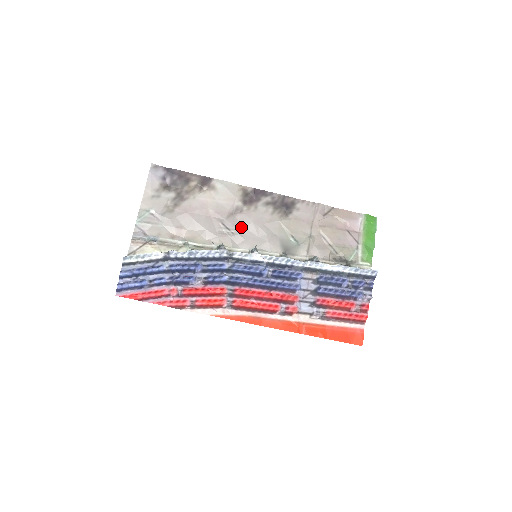
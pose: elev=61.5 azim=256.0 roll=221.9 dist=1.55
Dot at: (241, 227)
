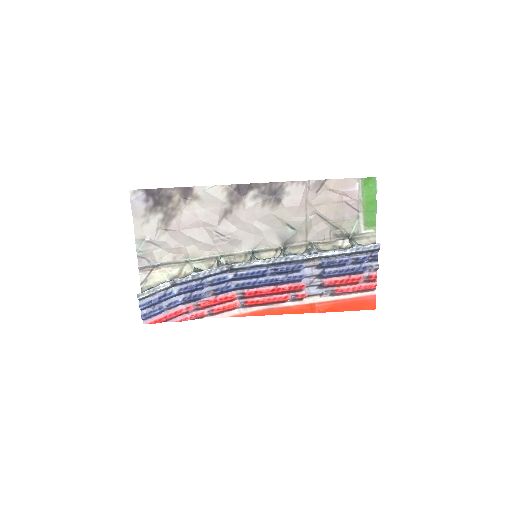
Dot at: (235, 230)
